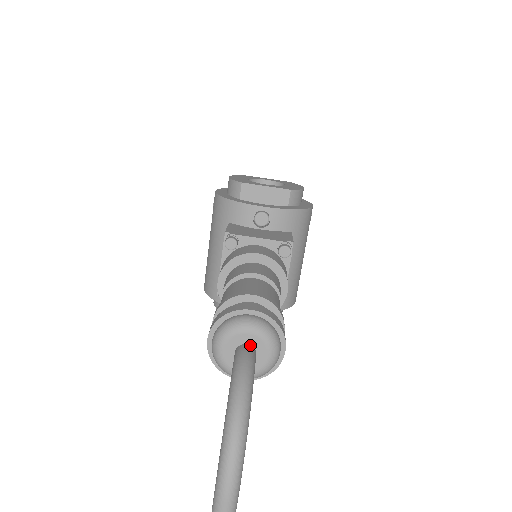
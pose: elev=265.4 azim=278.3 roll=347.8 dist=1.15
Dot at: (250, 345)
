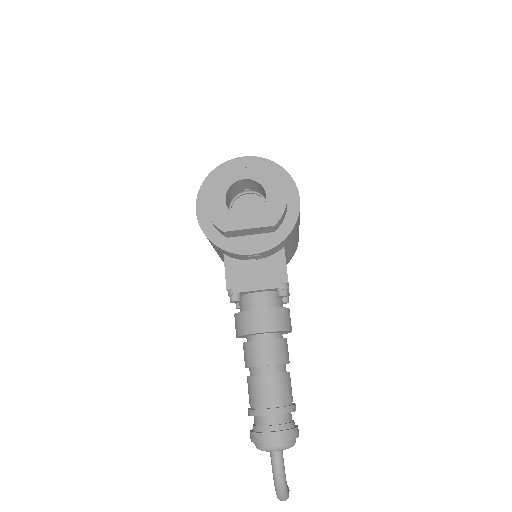
Dot at: occluded
